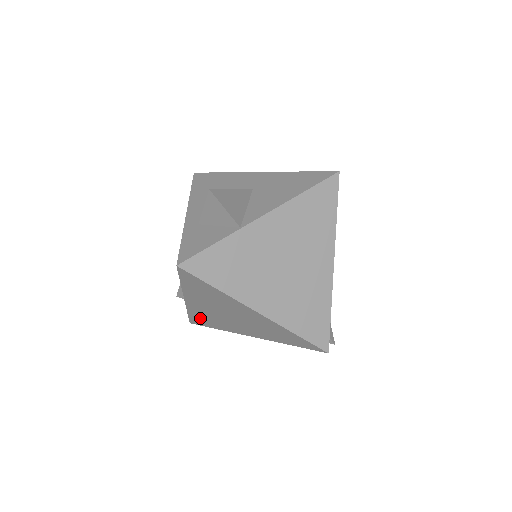
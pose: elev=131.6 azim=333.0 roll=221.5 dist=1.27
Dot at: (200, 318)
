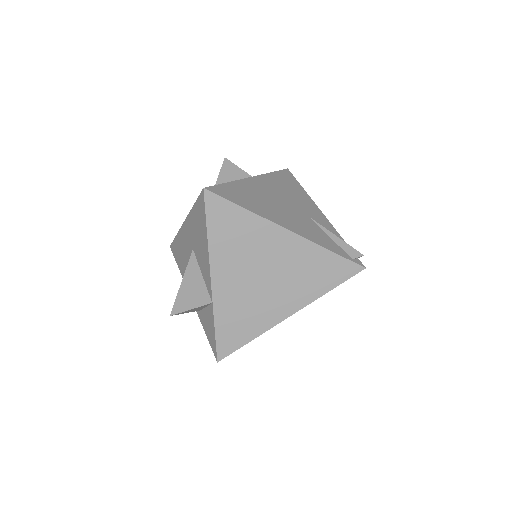
Dot at: occluded
